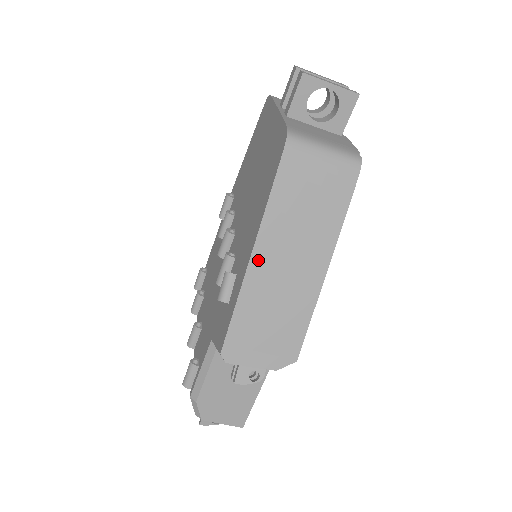
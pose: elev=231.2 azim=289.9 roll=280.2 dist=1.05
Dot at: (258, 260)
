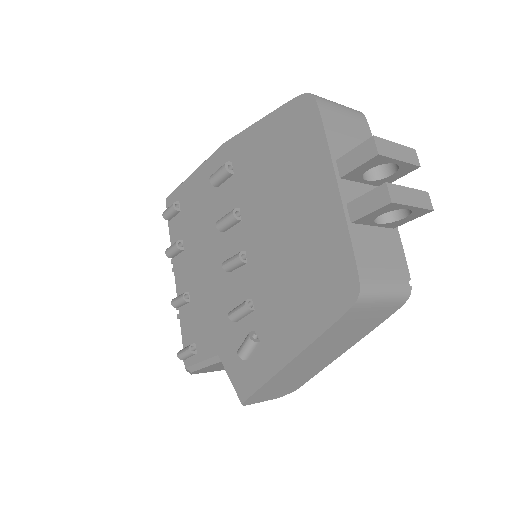
Dot at: (293, 363)
